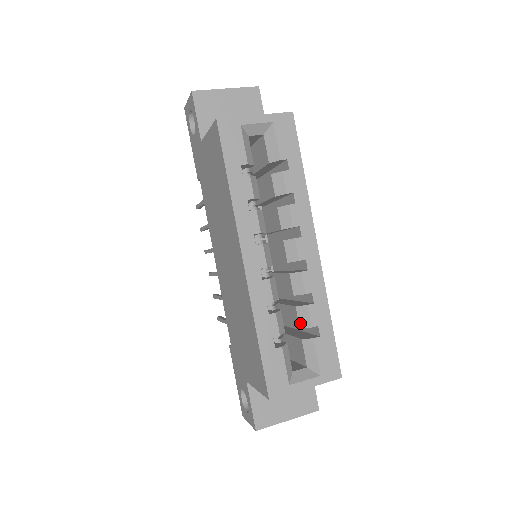
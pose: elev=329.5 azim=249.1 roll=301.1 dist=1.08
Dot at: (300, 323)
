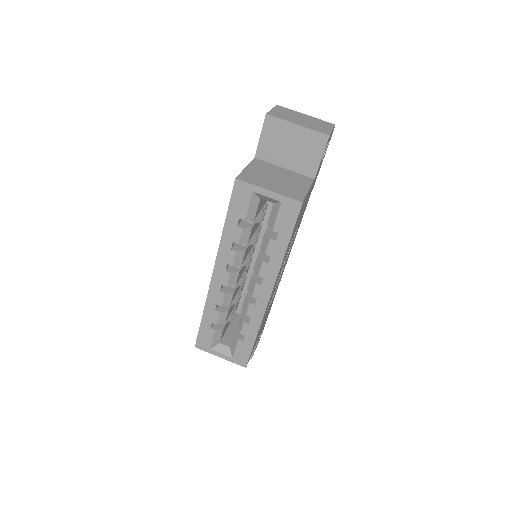
Dot at: (237, 325)
